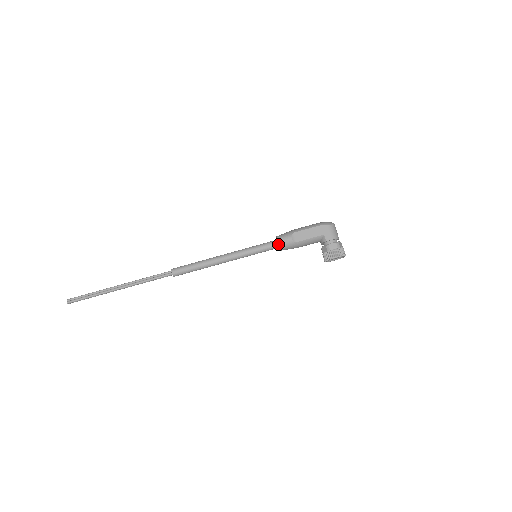
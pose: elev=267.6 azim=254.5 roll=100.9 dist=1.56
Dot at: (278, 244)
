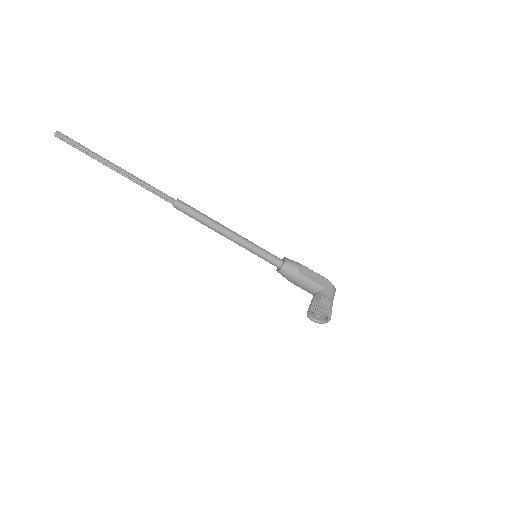
Dot at: (282, 263)
